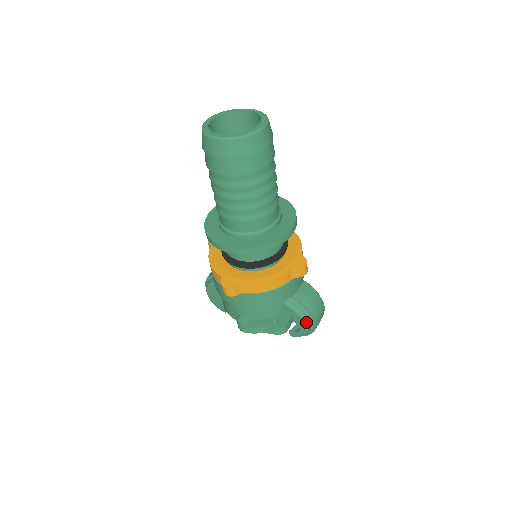
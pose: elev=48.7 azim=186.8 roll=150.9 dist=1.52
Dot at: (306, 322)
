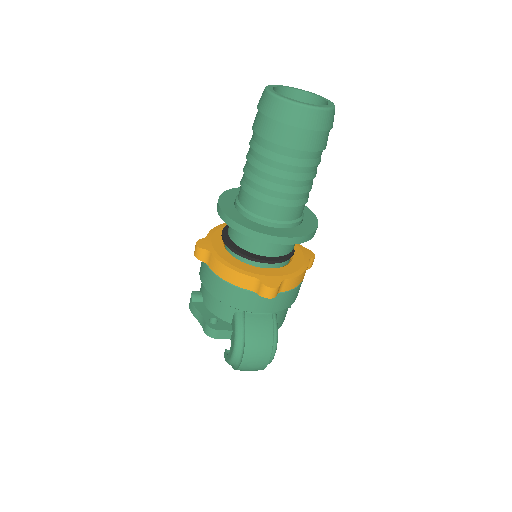
Dot at: (235, 347)
